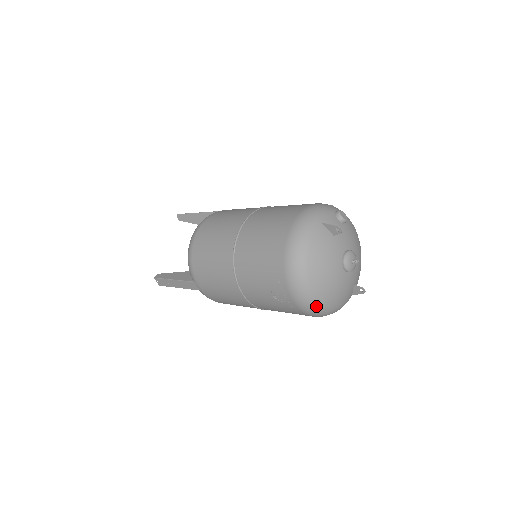
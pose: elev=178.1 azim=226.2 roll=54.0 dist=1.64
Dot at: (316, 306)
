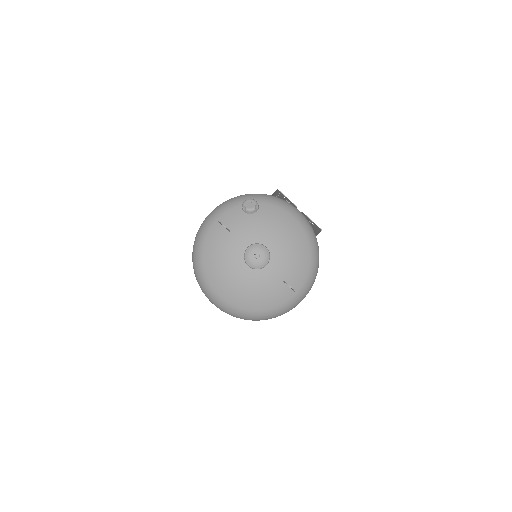
Dot at: (234, 311)
